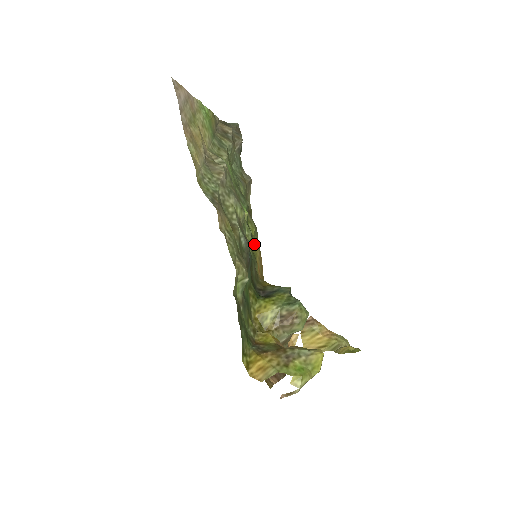
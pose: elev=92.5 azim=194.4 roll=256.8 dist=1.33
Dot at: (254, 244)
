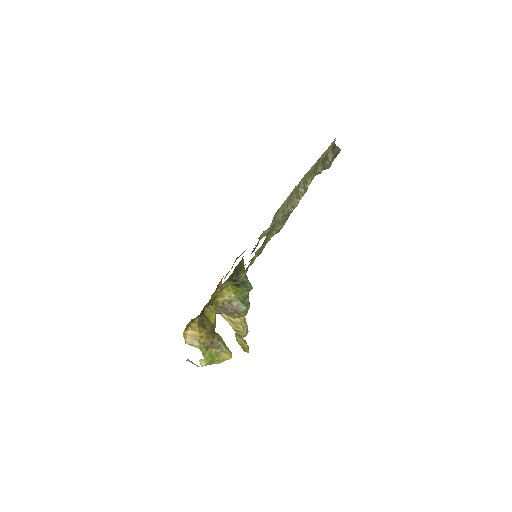
Dot at: occluded
